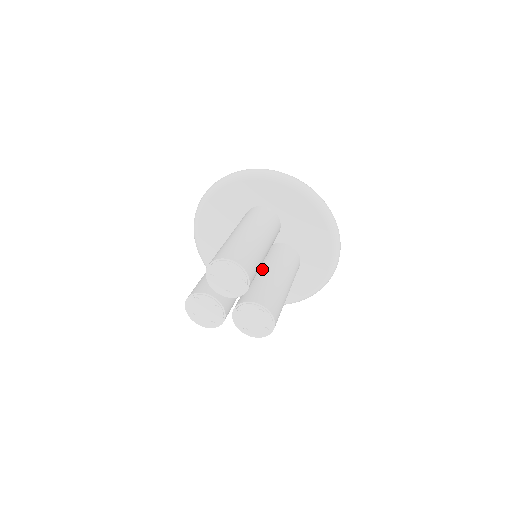
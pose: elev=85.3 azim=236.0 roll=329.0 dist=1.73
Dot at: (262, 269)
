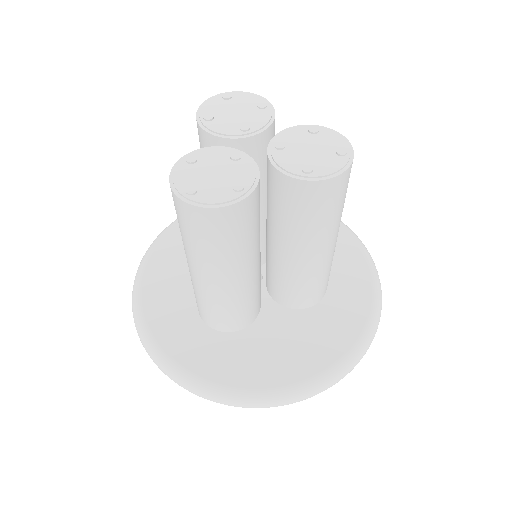
Dot at: occluded
